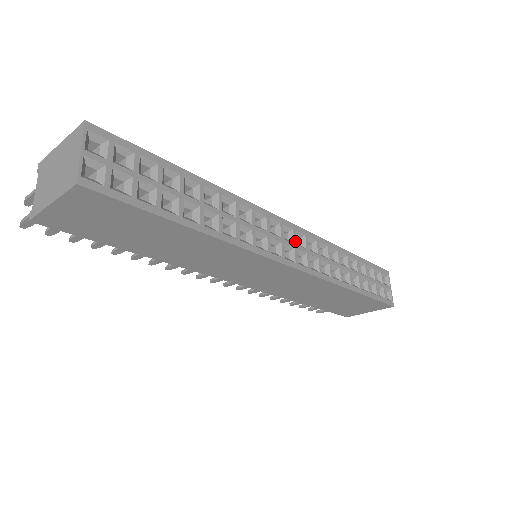
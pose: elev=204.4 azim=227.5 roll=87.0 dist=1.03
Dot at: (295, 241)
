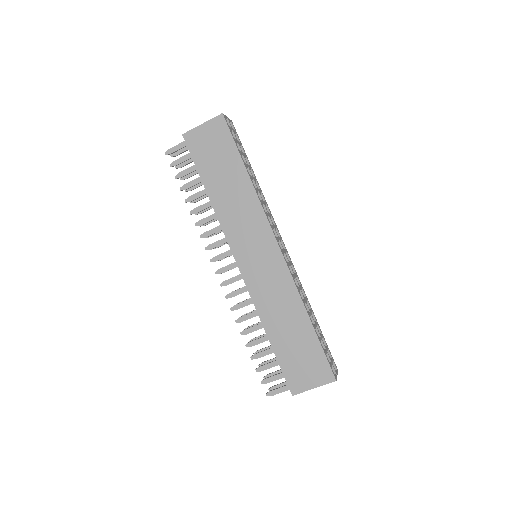
Dot at: (285, 251)
